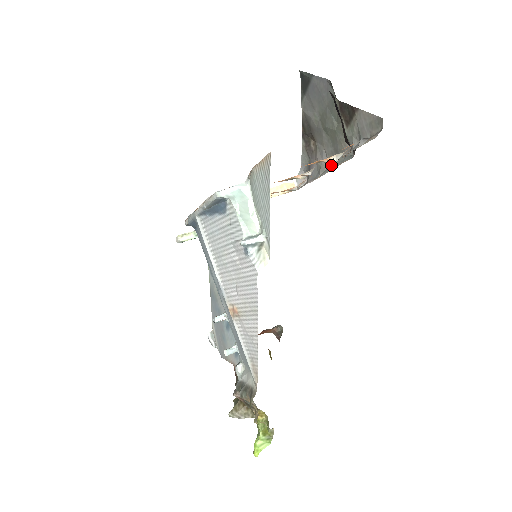
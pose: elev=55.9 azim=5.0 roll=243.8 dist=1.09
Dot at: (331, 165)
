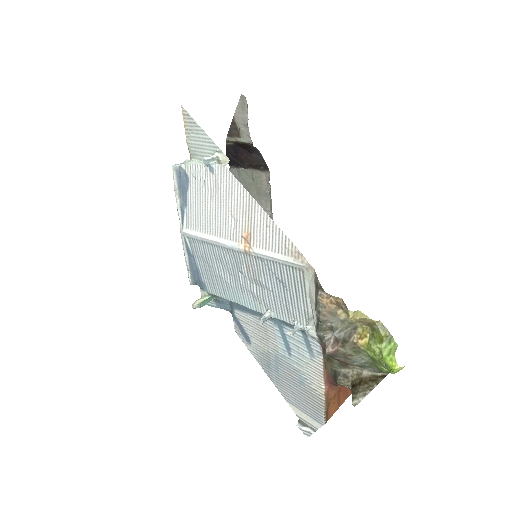
Dot at: (271, 206)
